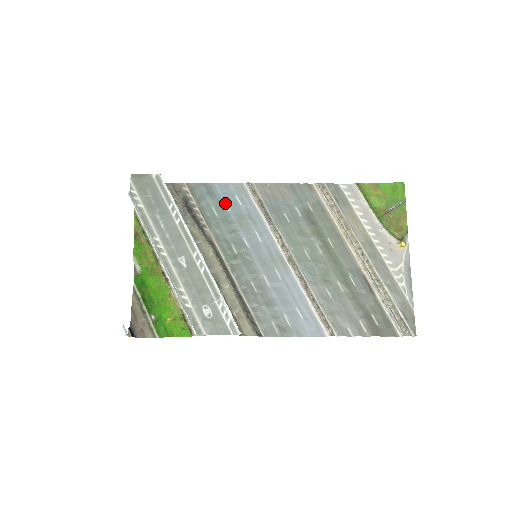
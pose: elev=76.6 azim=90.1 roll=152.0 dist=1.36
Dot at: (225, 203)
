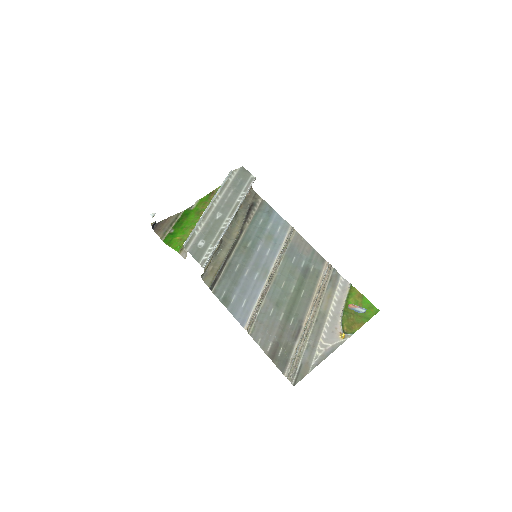
Dot at: (271, 224)
